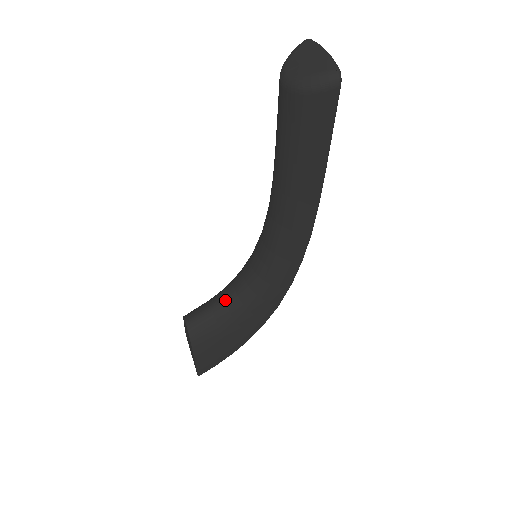
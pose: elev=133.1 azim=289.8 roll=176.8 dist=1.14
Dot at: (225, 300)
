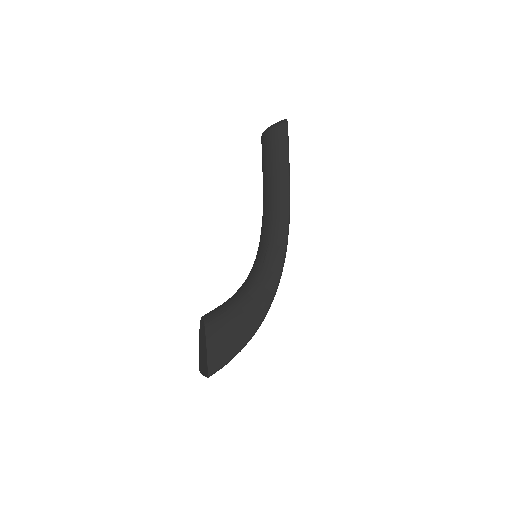
Dot at: (234, 295)
